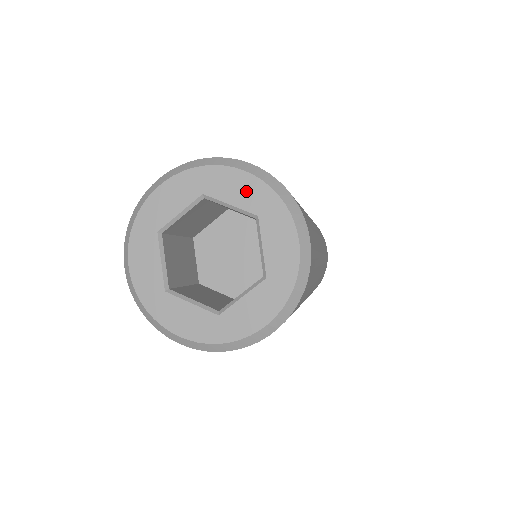
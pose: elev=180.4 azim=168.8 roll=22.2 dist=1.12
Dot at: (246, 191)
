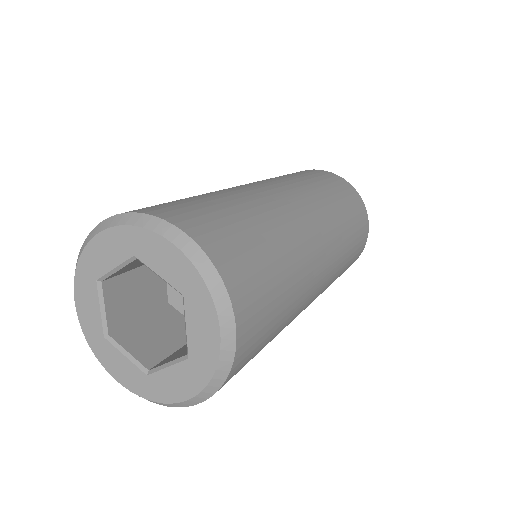
Dot at: (173, 266)
